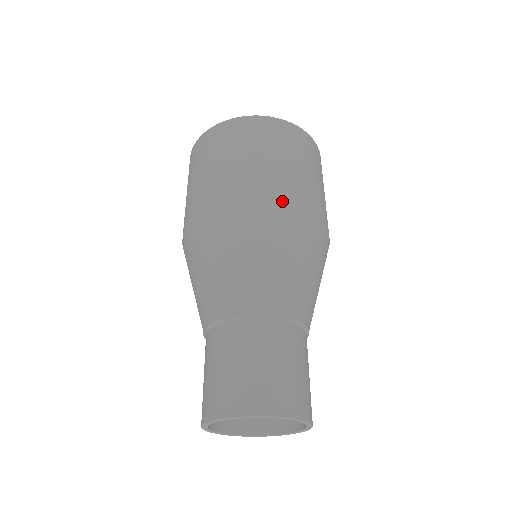
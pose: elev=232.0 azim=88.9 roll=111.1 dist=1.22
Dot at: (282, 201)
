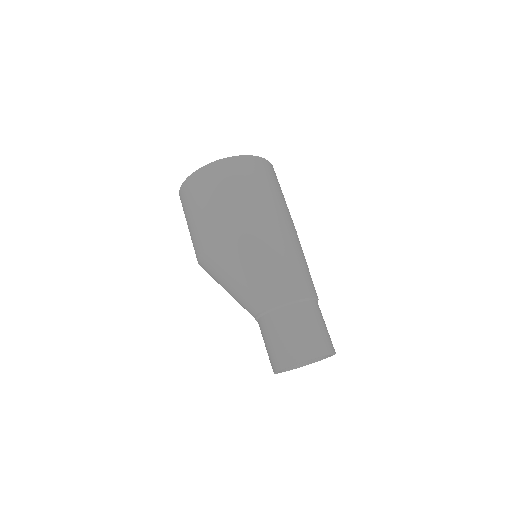
Dot at: (294, 227)
